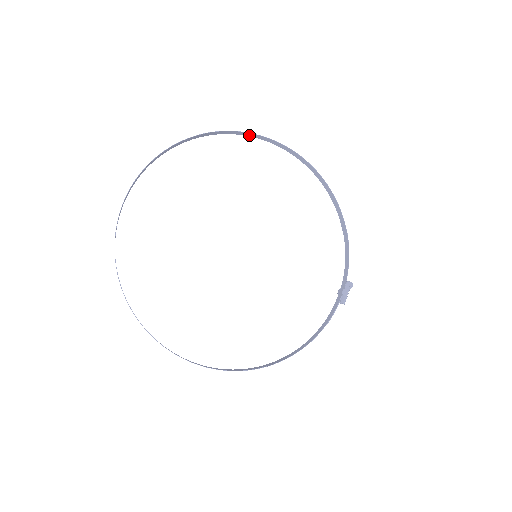
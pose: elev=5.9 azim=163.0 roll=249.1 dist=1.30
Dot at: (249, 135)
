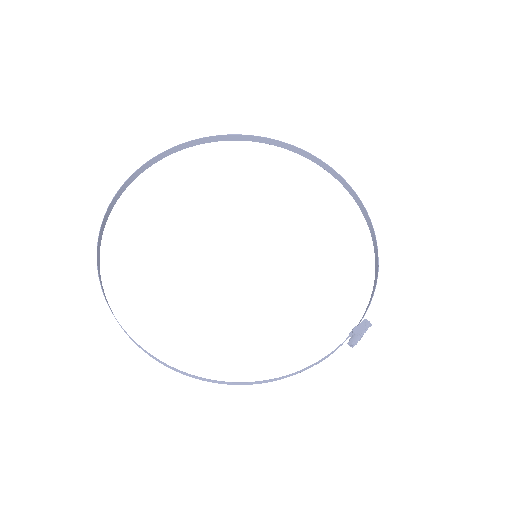
Dot at: (291, 149)
